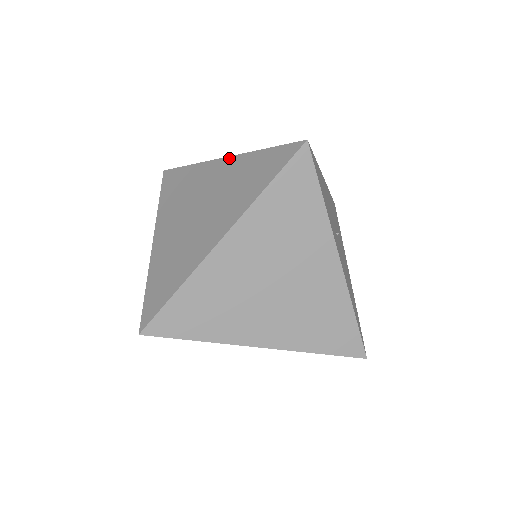
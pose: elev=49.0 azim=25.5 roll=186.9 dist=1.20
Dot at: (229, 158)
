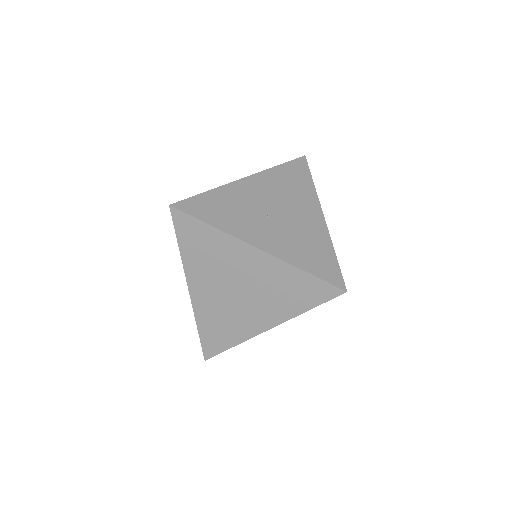
Dot at: occluded
